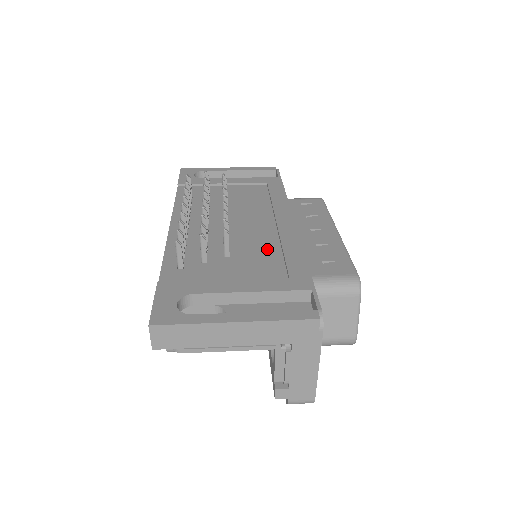
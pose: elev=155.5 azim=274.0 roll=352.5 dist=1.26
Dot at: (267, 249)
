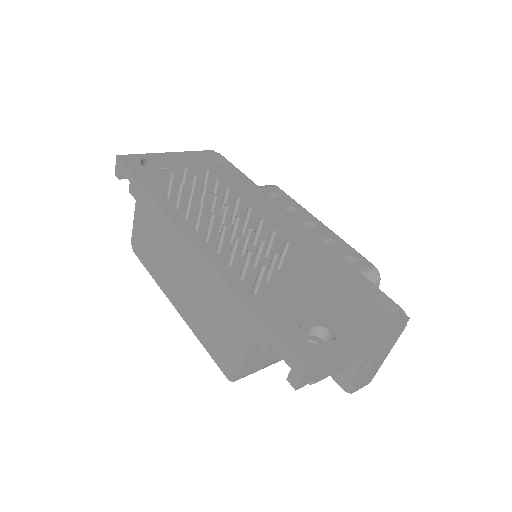
Dot at: (304, 254)
